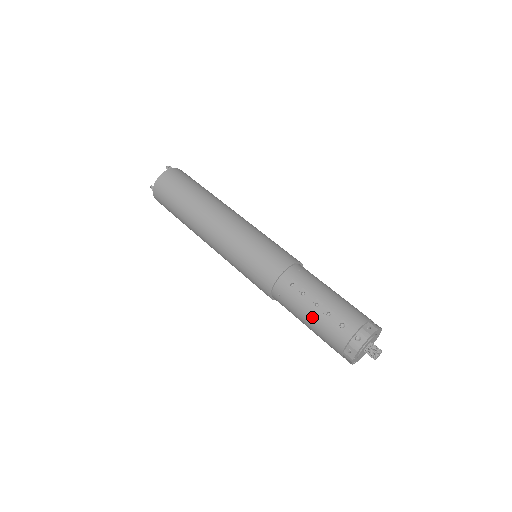
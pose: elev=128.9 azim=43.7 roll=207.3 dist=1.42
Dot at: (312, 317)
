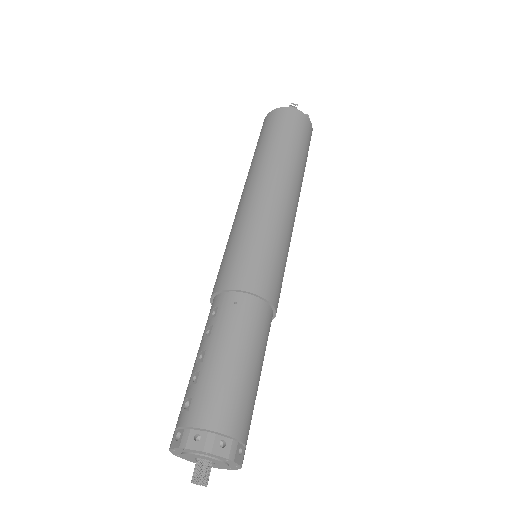
Dot at: occluded
